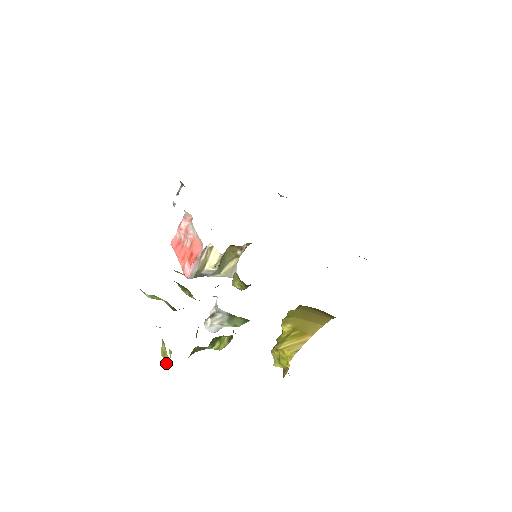
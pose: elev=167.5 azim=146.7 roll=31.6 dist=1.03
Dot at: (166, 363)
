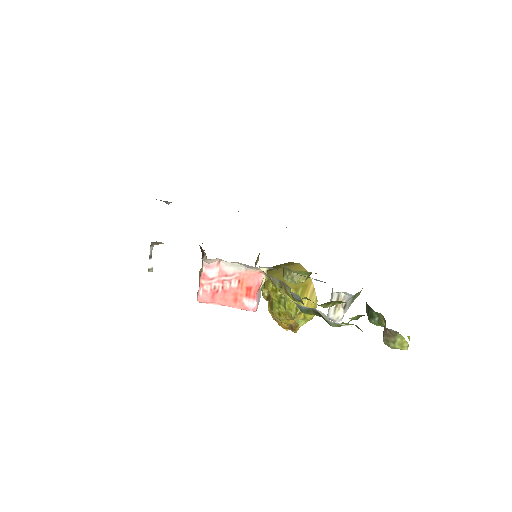
Dot at: (404, 349)
